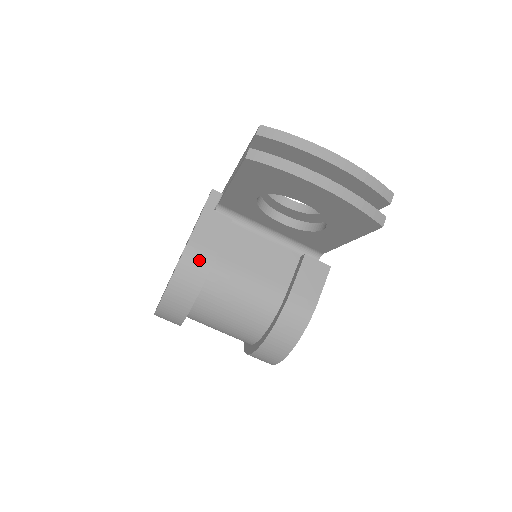
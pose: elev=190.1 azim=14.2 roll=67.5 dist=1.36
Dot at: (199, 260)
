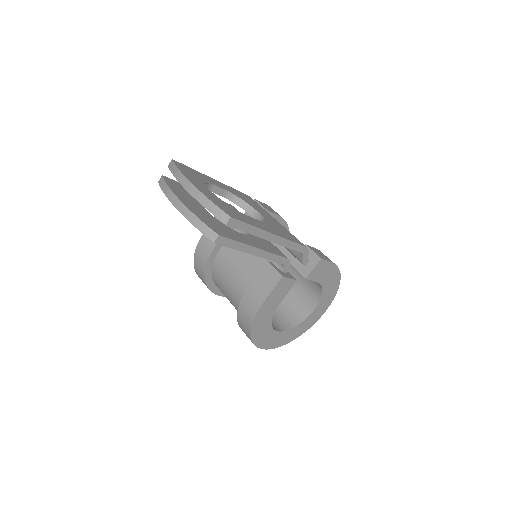
Dot at: (205, 249)
